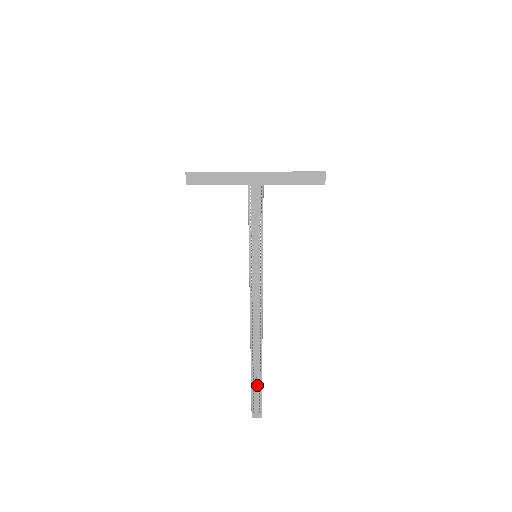
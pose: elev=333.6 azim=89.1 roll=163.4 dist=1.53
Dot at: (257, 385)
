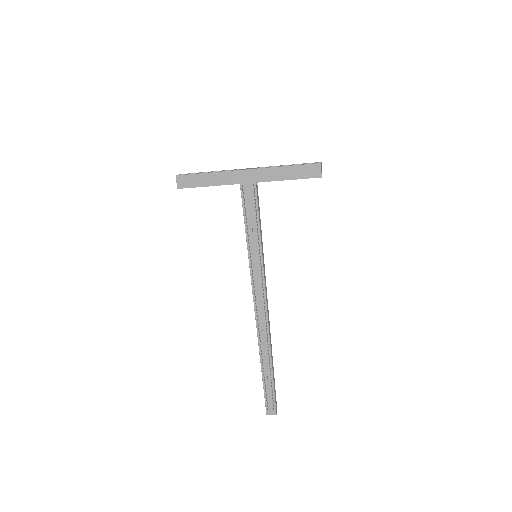
Dot at: (269, 383)
